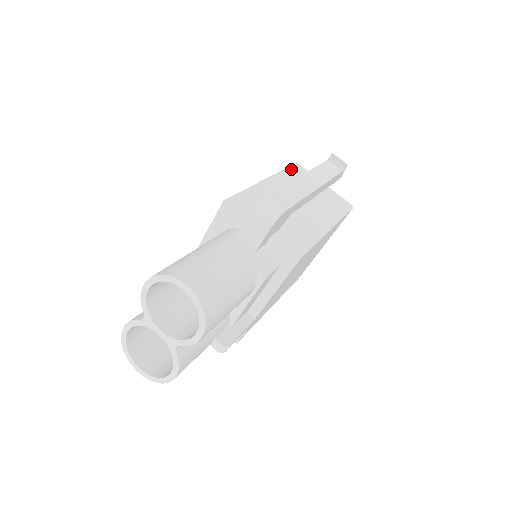
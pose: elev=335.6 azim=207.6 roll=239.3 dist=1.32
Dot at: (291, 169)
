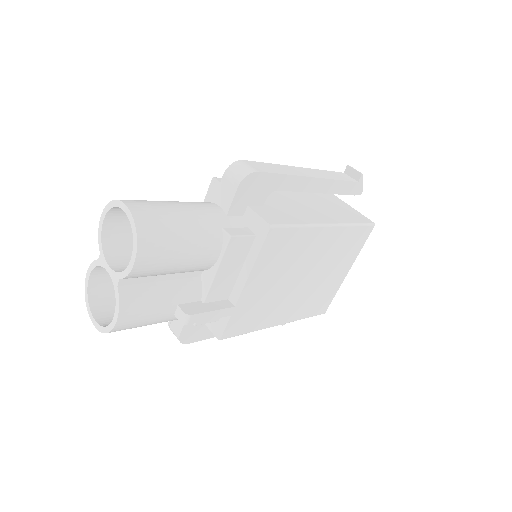
Dot at: occluded
